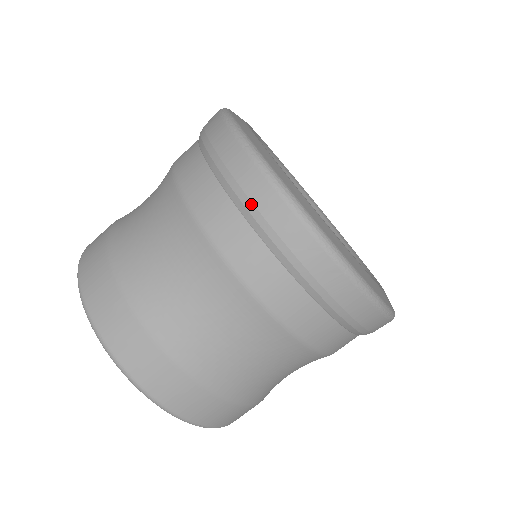
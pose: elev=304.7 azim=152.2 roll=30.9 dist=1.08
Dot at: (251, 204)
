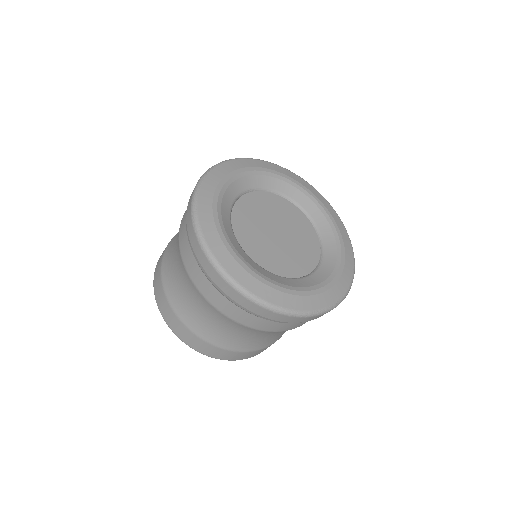
Dot at: (268, 319)
